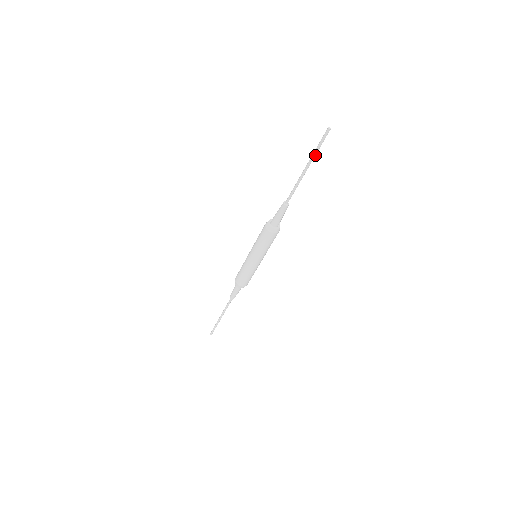
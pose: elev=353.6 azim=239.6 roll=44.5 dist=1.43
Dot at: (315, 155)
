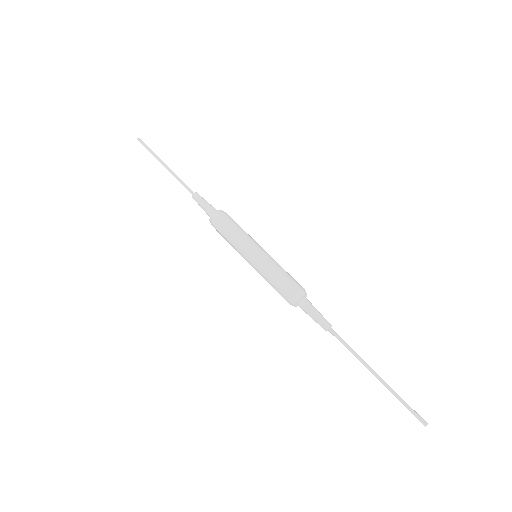
Dot at: (394, 392)
